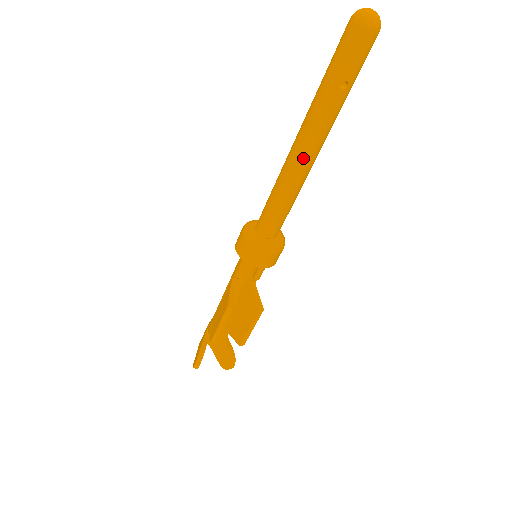
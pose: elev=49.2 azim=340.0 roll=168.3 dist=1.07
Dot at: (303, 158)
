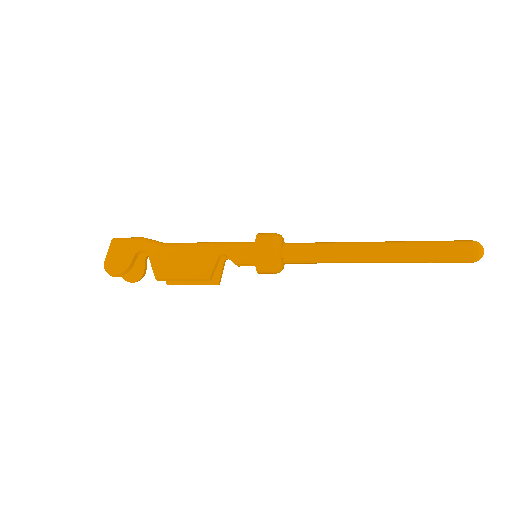
Dot at: (367, 261)
